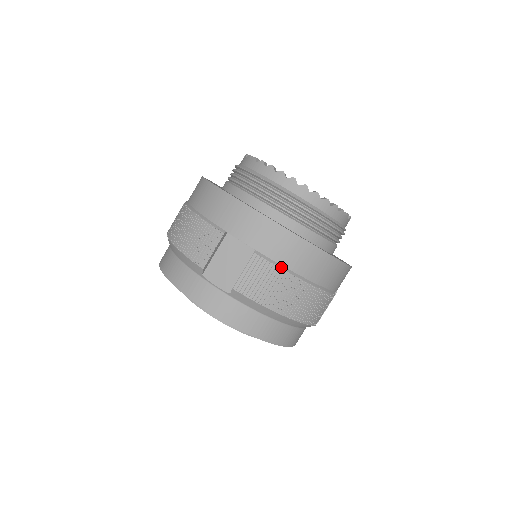
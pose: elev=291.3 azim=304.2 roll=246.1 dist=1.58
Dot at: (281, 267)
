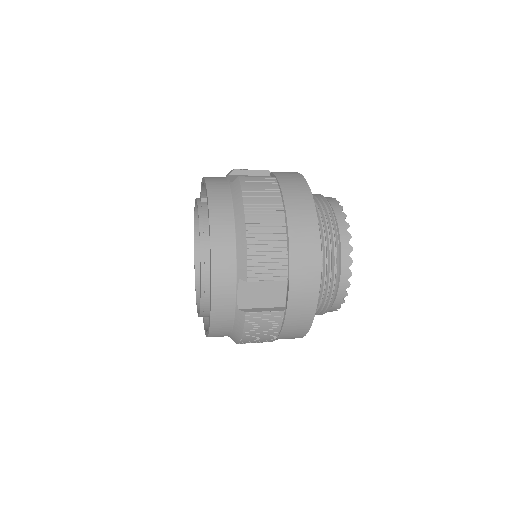
Dot at: (281, 329)
